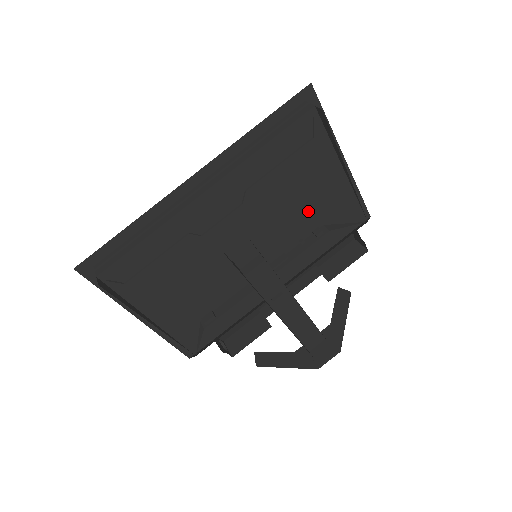
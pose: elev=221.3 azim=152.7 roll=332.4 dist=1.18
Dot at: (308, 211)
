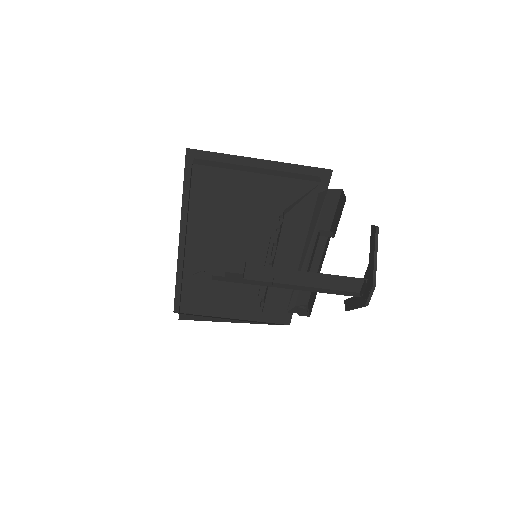
Dot at: (267, 208)
